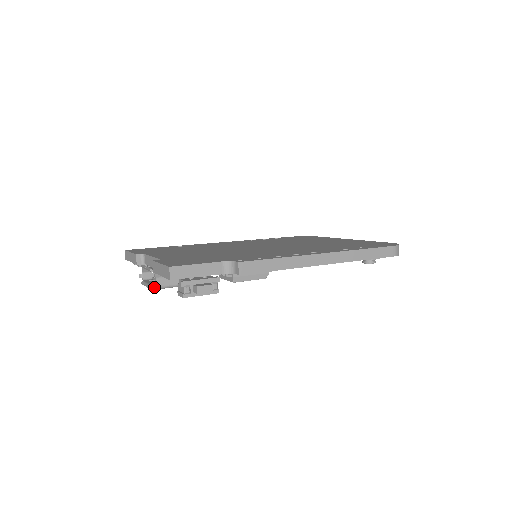
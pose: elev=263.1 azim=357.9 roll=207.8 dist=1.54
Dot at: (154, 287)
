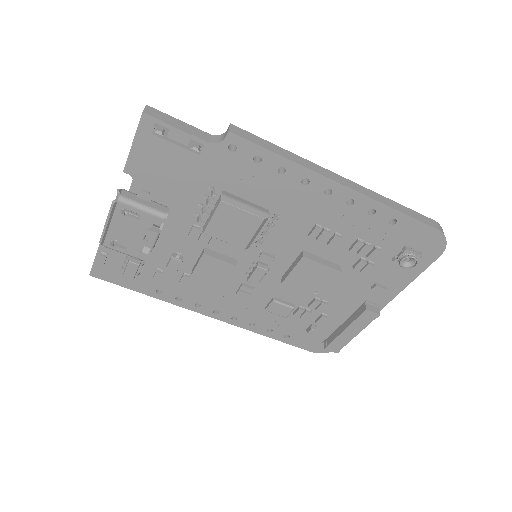
Dot at: (116, 200)
